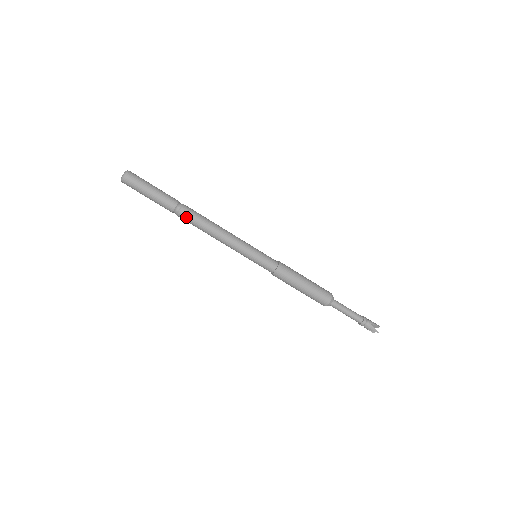
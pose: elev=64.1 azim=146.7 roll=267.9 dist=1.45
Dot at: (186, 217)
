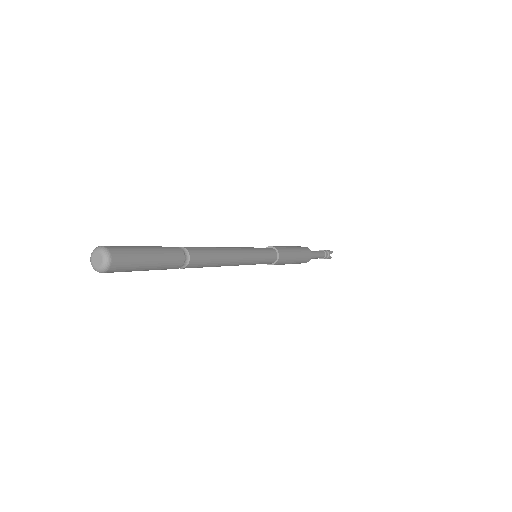
Dot at: (194, 267)
